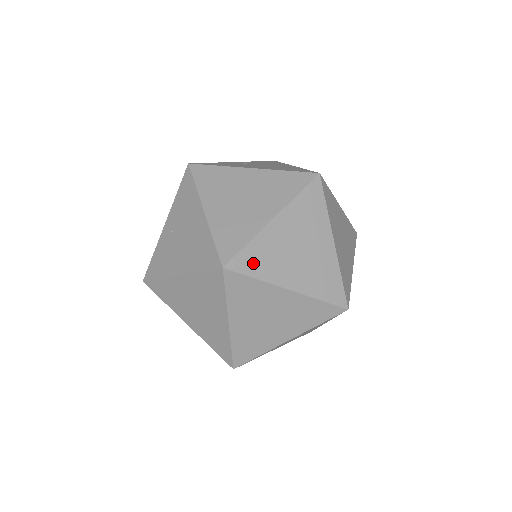
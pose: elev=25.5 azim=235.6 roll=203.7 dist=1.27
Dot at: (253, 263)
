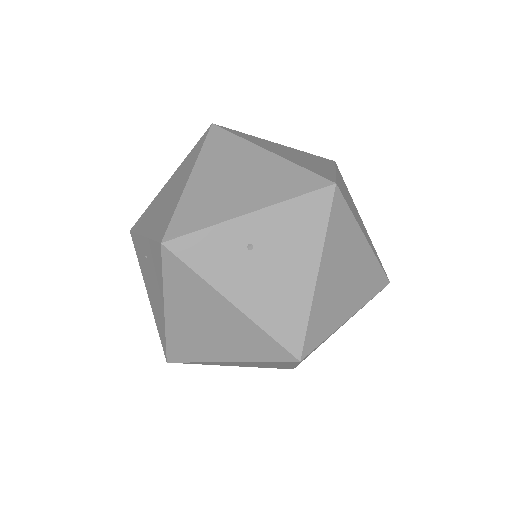
Dot at: (199, 363)
